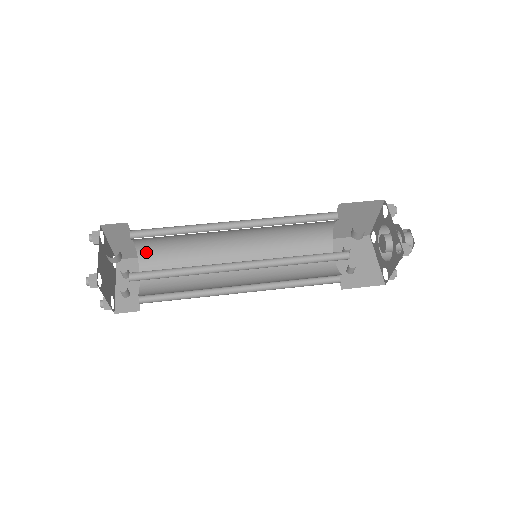
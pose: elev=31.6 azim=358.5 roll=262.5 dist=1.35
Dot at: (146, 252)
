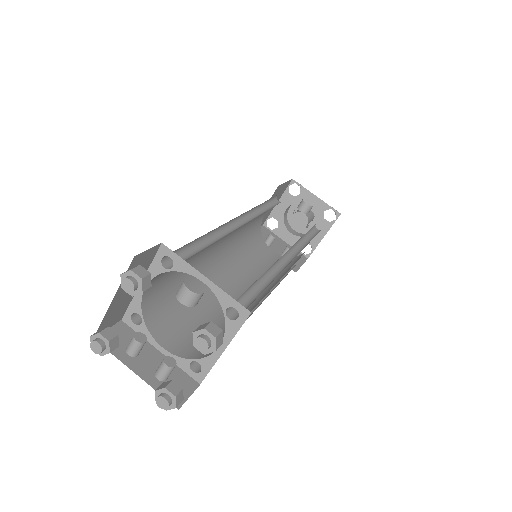
Dot at: (150, 299)
